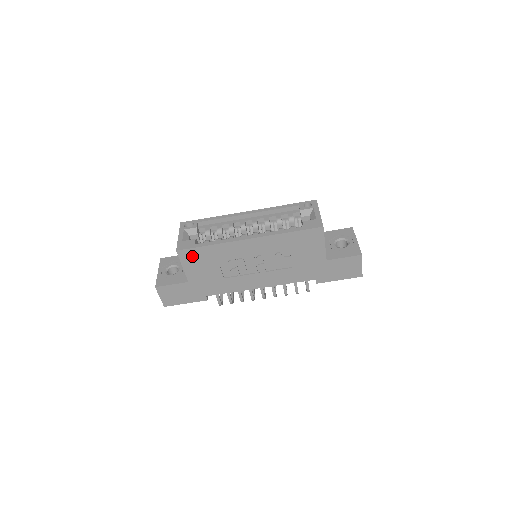
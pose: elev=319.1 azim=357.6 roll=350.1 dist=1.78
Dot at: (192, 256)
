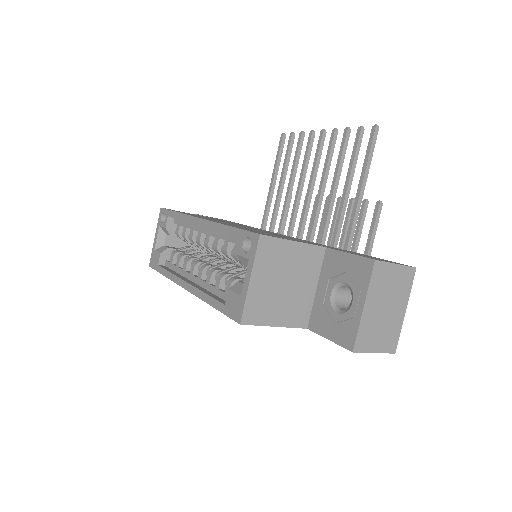
Dot at: occluded
